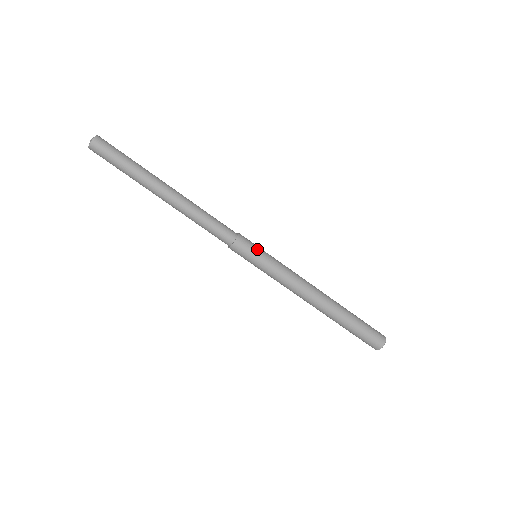
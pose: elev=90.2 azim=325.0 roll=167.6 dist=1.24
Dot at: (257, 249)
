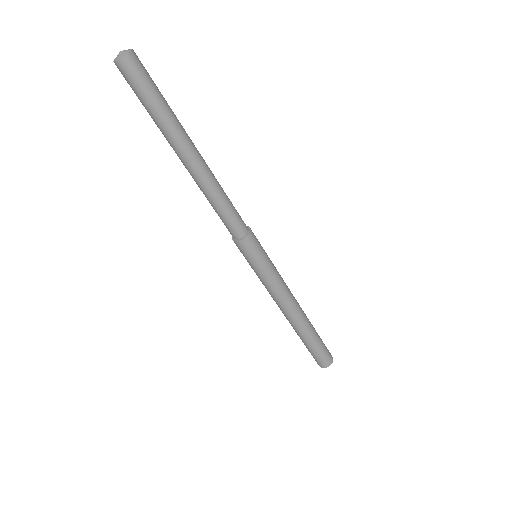
Dot at: (260, 254)
